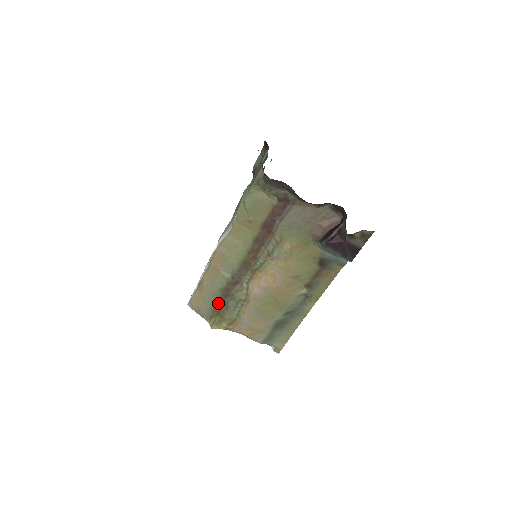
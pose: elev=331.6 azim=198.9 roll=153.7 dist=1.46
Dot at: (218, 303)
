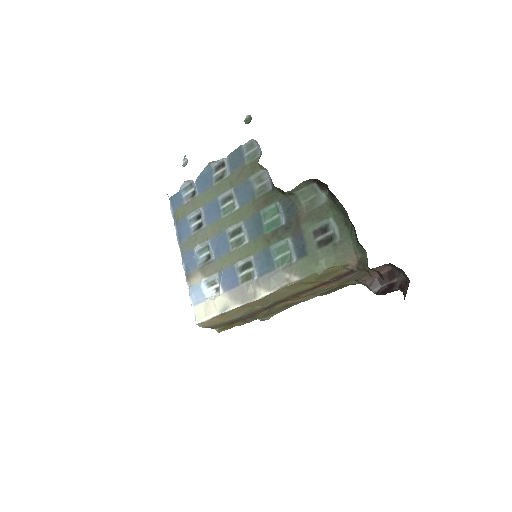
Dot at: (236, 321)
